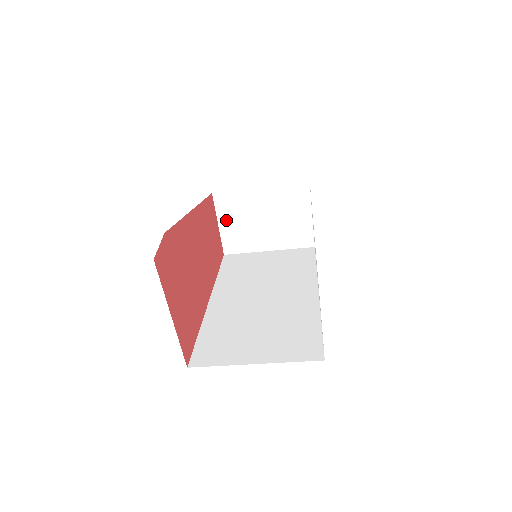
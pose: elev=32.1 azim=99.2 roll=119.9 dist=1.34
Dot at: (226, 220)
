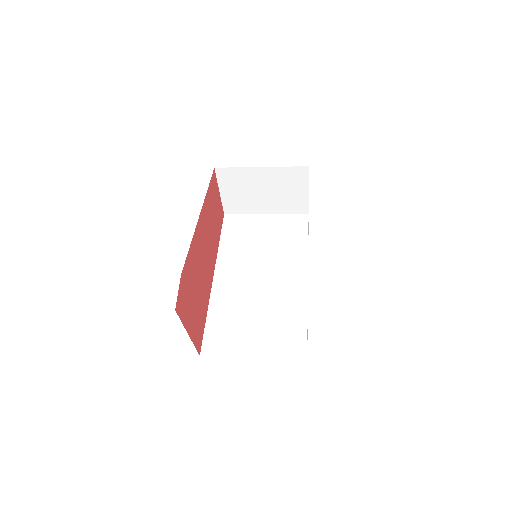
Dot at: (227, 189)
